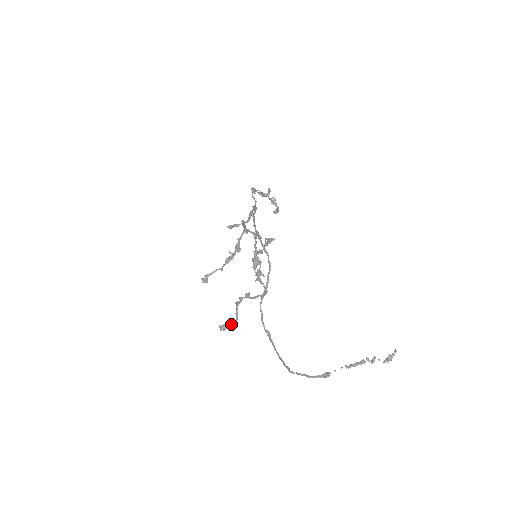
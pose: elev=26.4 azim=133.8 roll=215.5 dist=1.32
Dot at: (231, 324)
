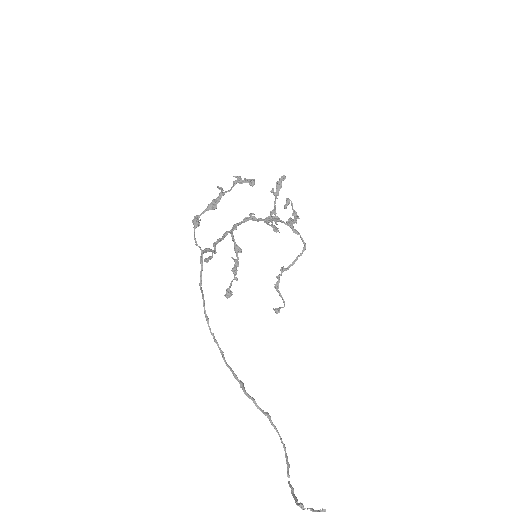
Dot at: occluded
